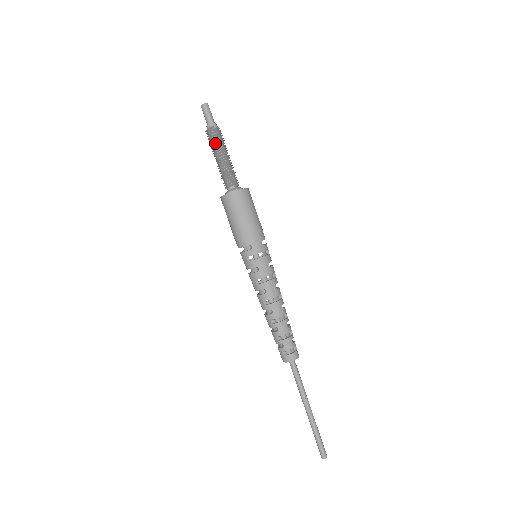
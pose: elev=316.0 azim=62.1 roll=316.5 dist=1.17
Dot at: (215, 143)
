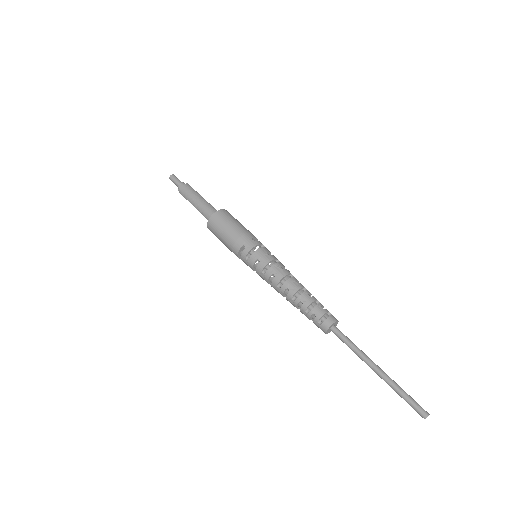
Dot at: (187, 194)
